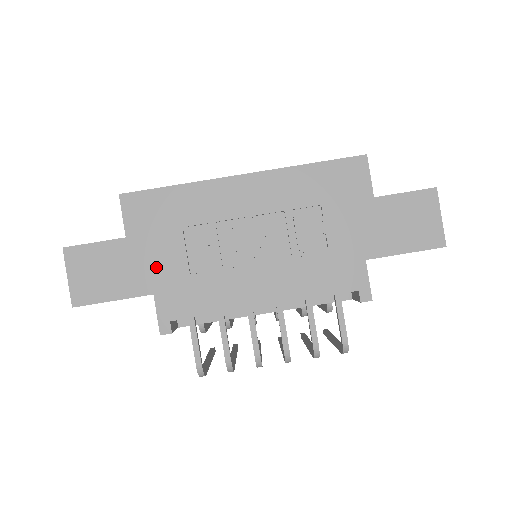
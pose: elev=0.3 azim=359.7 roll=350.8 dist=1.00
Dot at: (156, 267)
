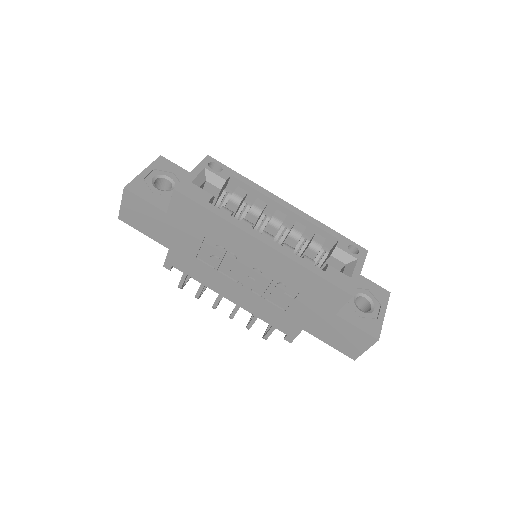
Dot at: (177, 240)
